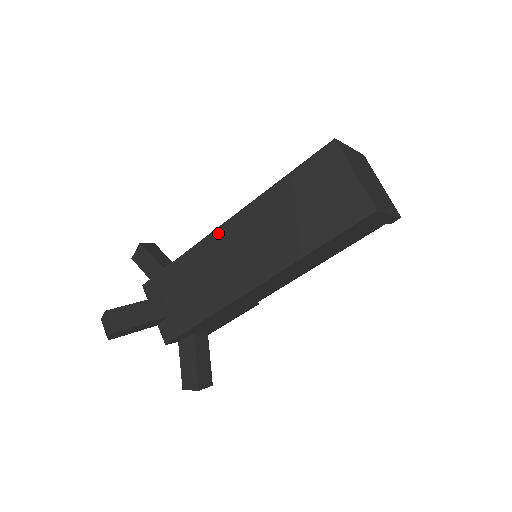
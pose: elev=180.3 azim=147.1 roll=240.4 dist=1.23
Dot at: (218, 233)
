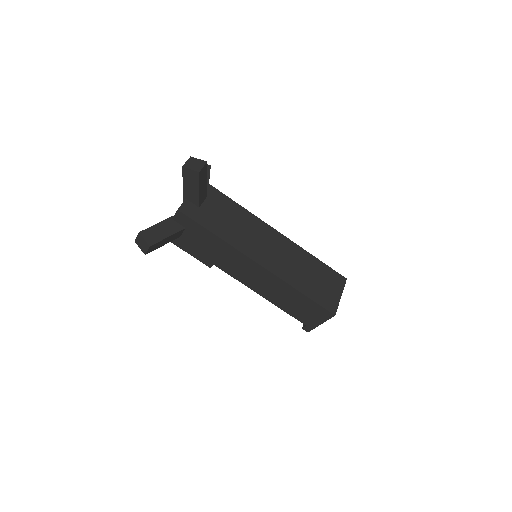
Dot at: (268, 227)
